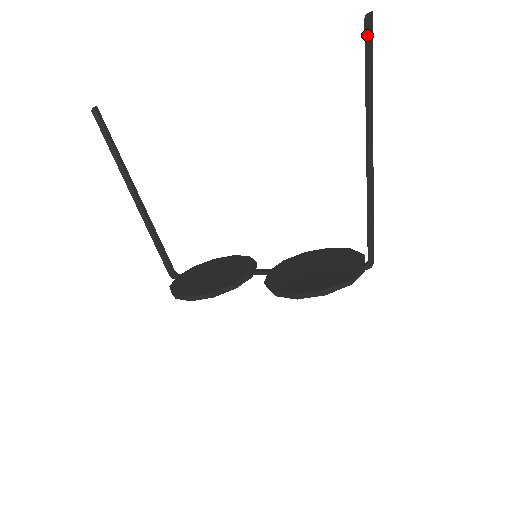
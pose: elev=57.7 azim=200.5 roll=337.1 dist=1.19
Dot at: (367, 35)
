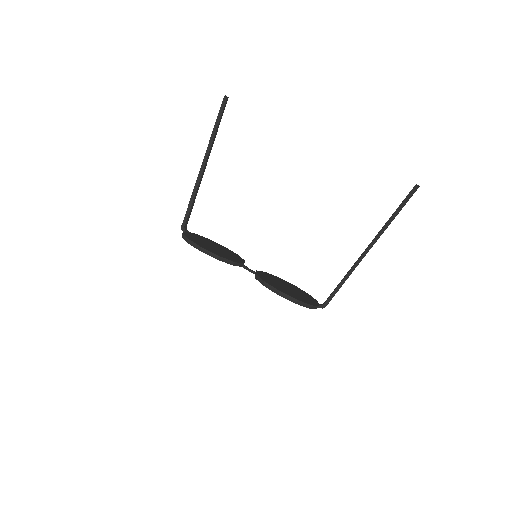
Dot at: (411, 194)
